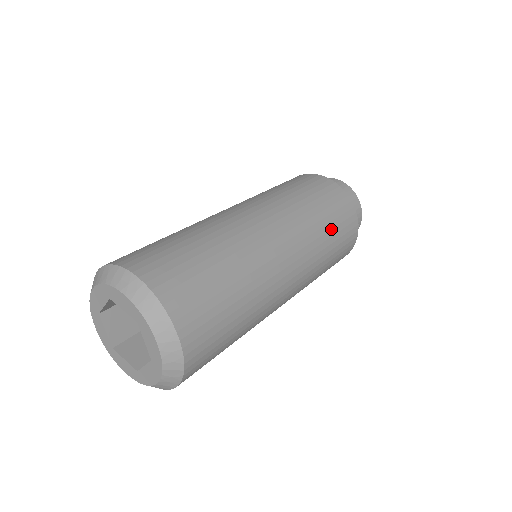
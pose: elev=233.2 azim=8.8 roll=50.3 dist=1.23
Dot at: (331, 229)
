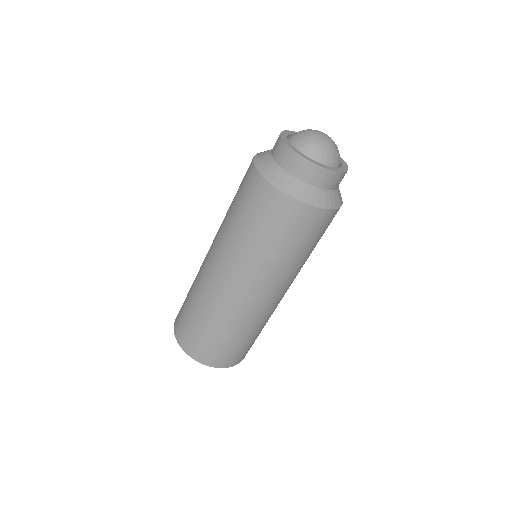
Dot at: (281, 244)
